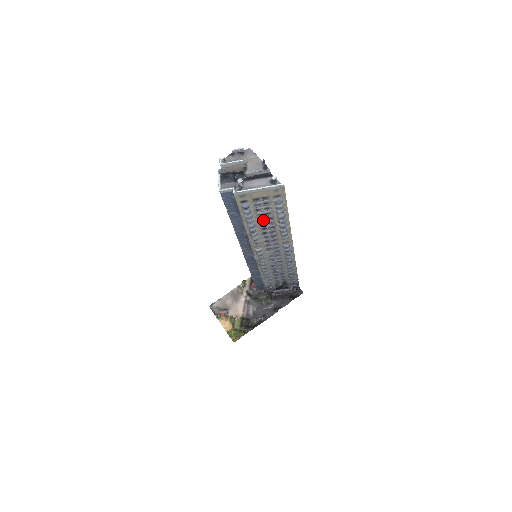
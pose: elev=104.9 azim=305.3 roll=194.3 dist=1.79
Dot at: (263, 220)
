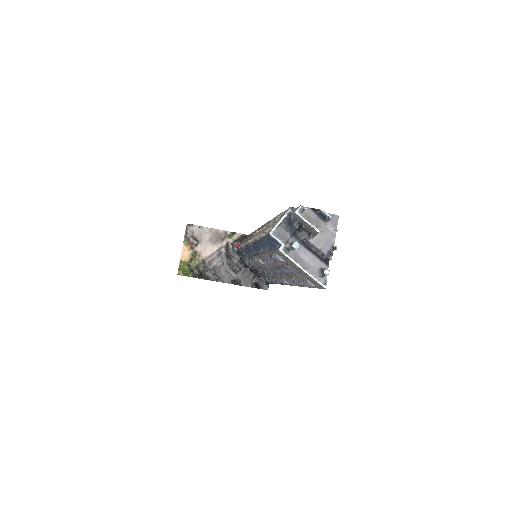
Dot at: (285, 267)
